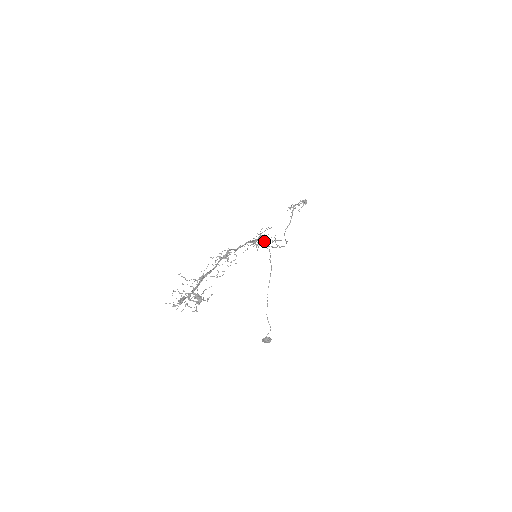
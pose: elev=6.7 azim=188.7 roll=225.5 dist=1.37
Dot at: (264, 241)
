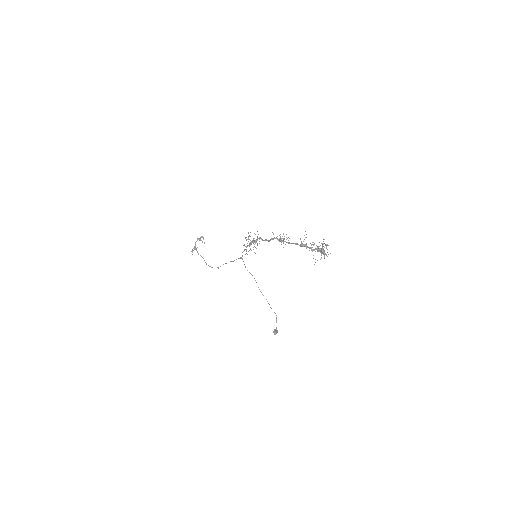
Dot at: (250, 244)
